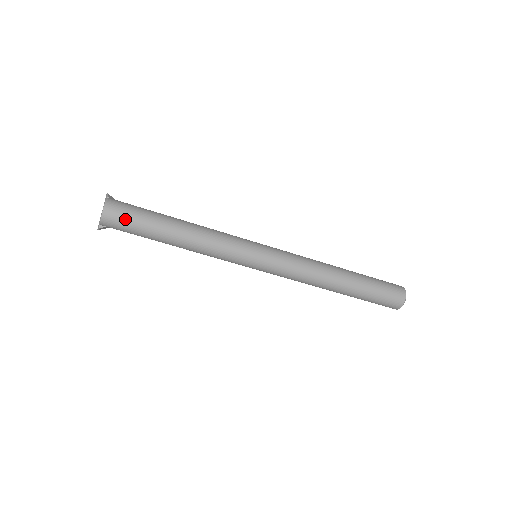
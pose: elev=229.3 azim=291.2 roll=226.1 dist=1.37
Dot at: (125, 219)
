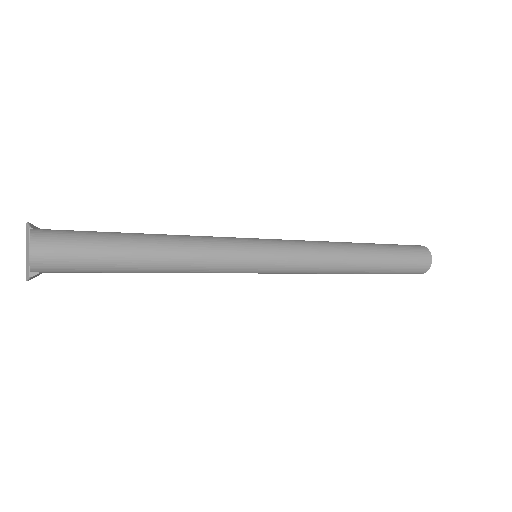
Dot at: (68, 254)
